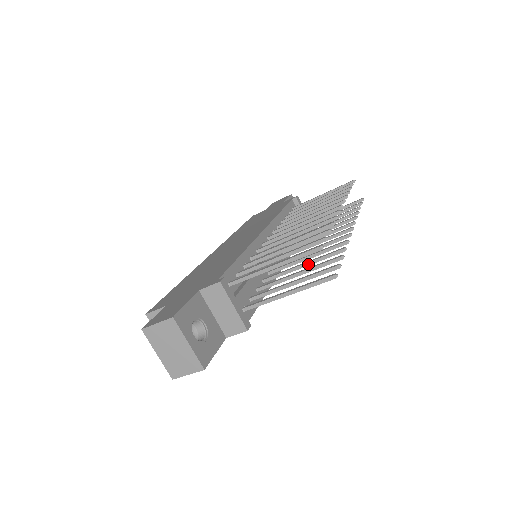
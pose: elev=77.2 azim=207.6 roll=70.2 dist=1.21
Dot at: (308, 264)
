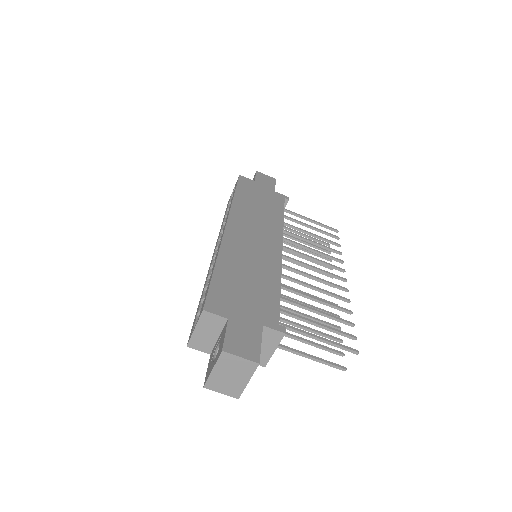
Dot at: (309, 318)
